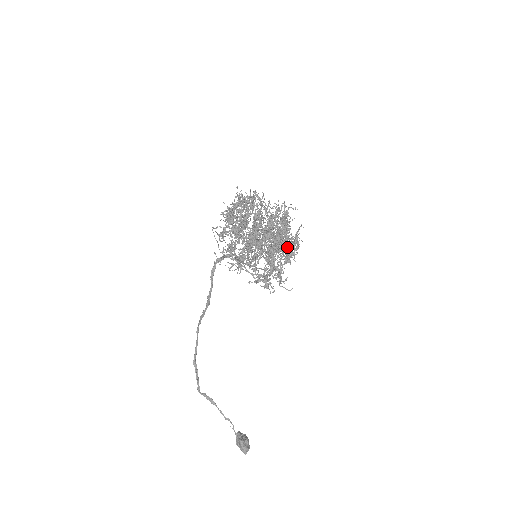
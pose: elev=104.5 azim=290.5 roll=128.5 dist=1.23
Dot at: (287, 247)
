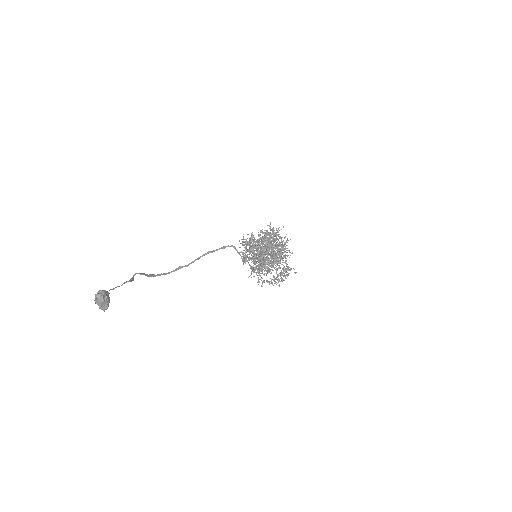
Dot at: (278, 246)
